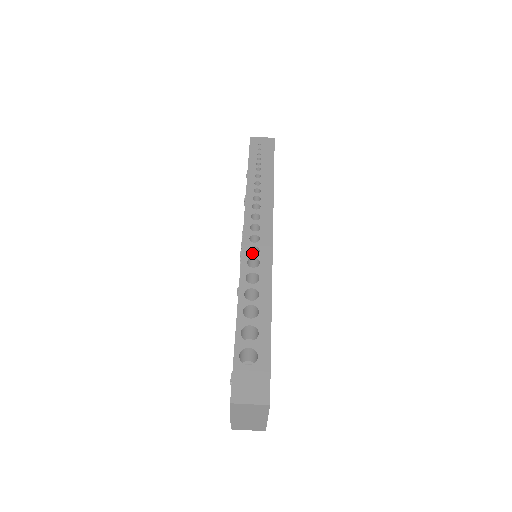
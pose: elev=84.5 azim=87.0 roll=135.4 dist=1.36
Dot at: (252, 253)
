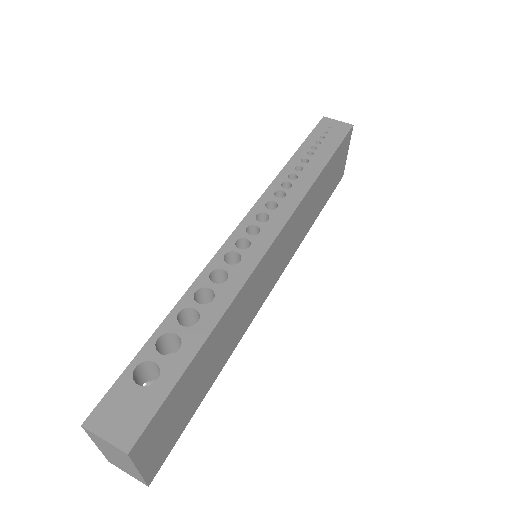
Dot at: (245, 248)
